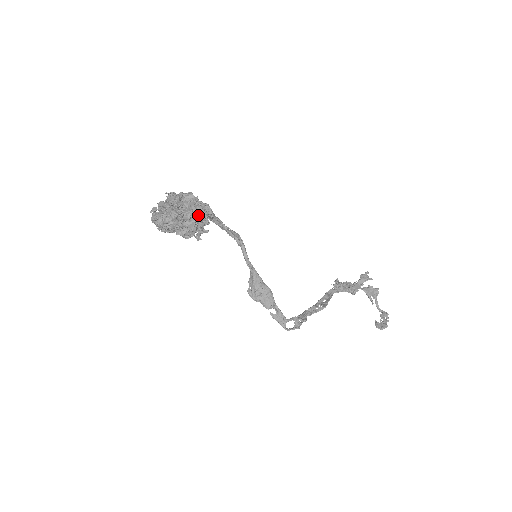
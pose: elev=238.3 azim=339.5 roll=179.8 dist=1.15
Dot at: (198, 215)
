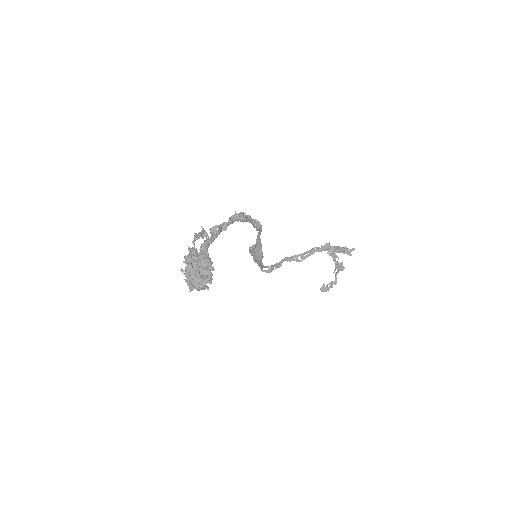
Dot at: (203, 289)
